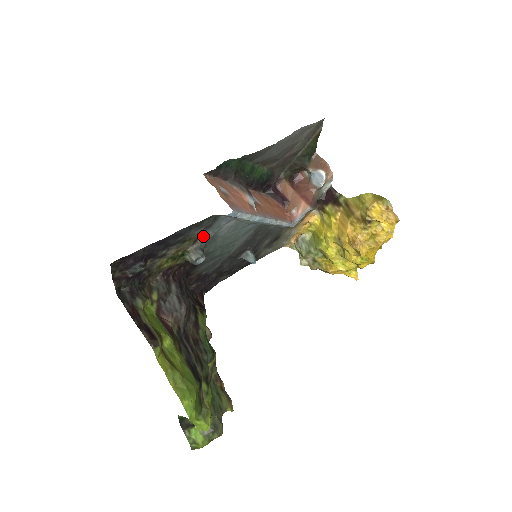
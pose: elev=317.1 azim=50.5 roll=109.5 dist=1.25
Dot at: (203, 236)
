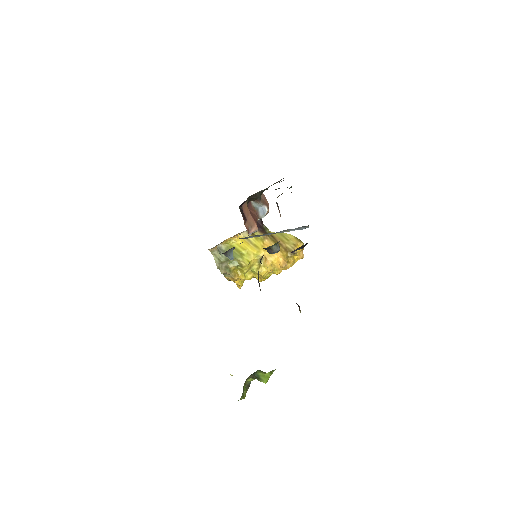
Dot at: occluded
